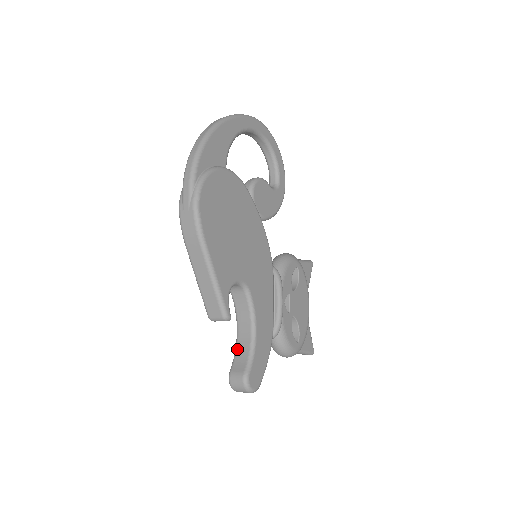
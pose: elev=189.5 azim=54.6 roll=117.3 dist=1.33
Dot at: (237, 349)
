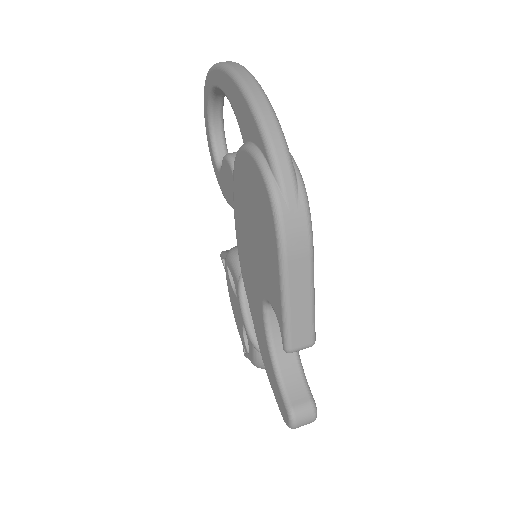
Dot at: (283, 378)
